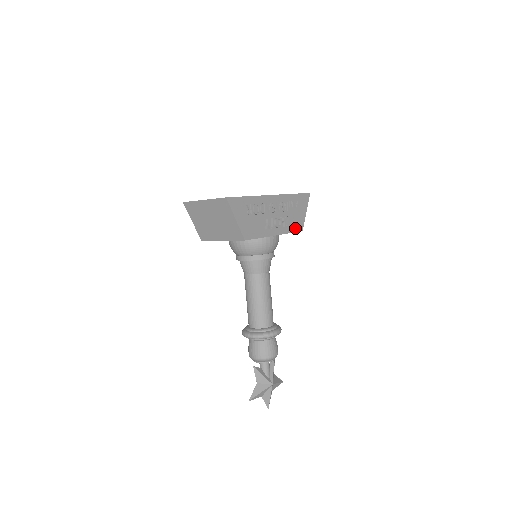
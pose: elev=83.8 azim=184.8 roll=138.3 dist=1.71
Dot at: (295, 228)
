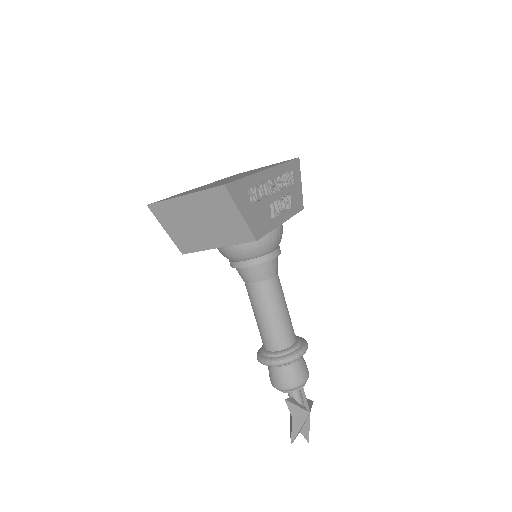
Dot at: (297, 207)
